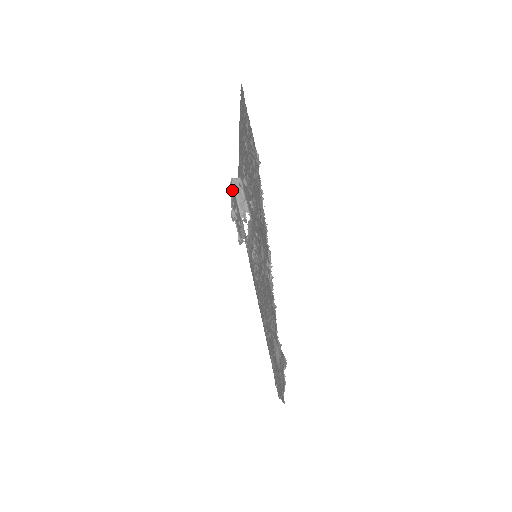
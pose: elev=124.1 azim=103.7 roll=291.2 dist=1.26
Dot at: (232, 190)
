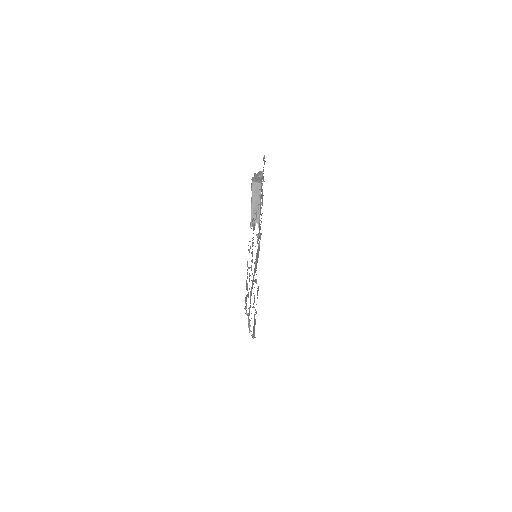
Dot at: occluded
